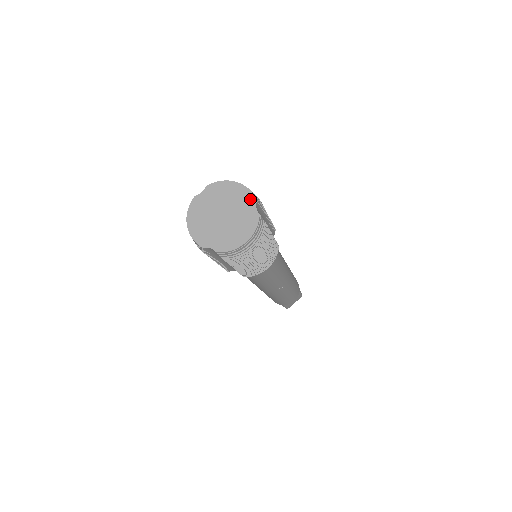
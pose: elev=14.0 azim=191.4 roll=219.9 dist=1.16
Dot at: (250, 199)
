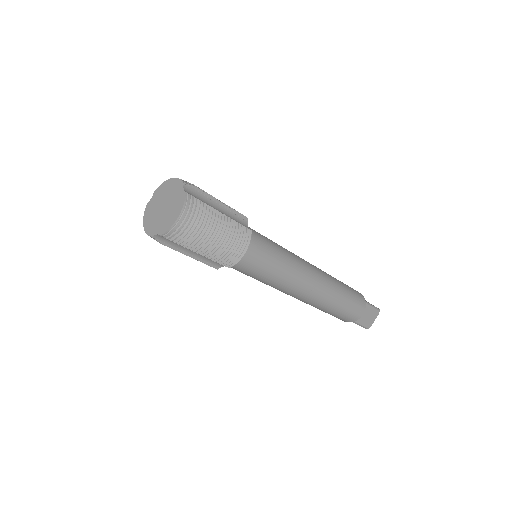
Dot at: (179, 185)
